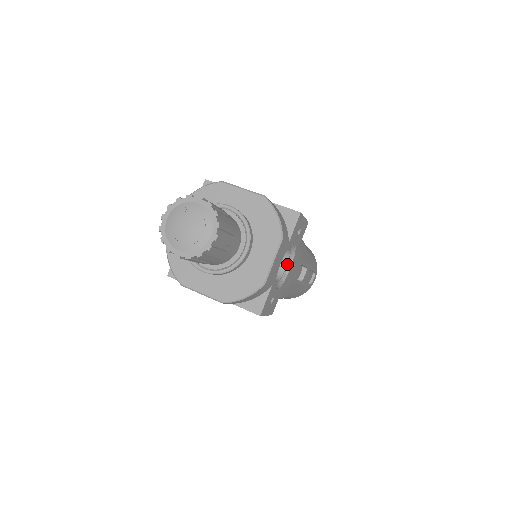
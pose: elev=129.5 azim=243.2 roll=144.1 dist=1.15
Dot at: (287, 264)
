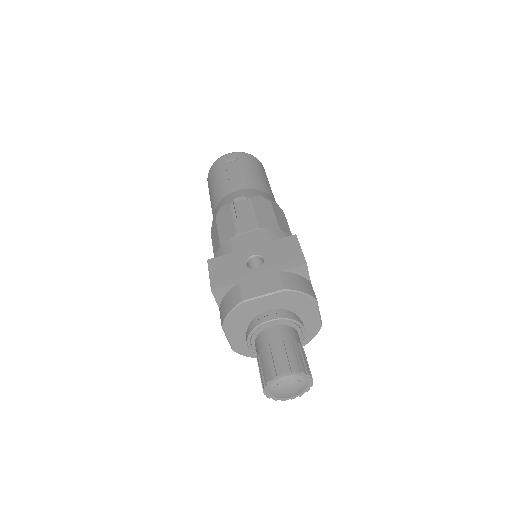
Dot at: occluded
